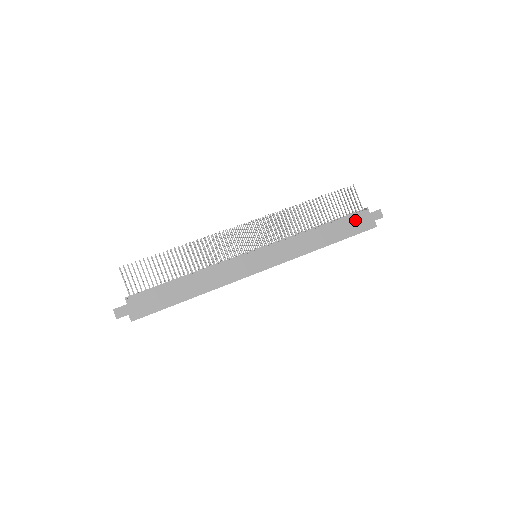
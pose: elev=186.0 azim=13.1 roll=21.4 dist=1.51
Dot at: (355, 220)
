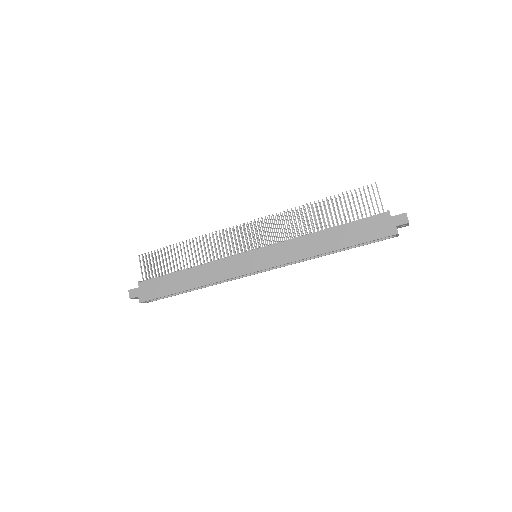
Dot at: (370, 224)
